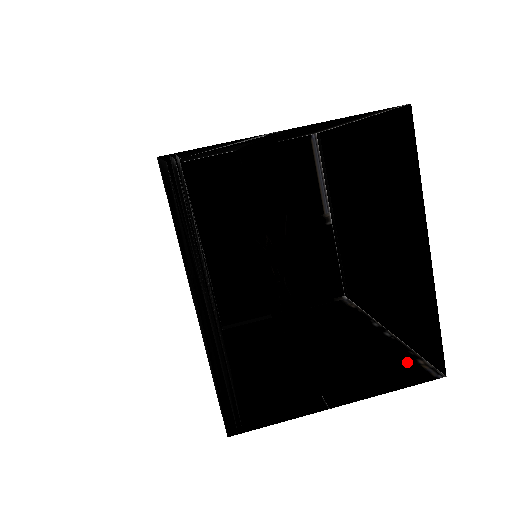
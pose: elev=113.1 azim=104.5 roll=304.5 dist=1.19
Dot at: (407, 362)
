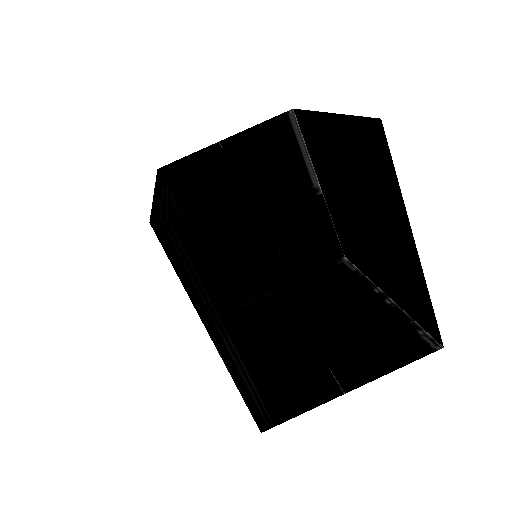
Dot at: (408, 334)
